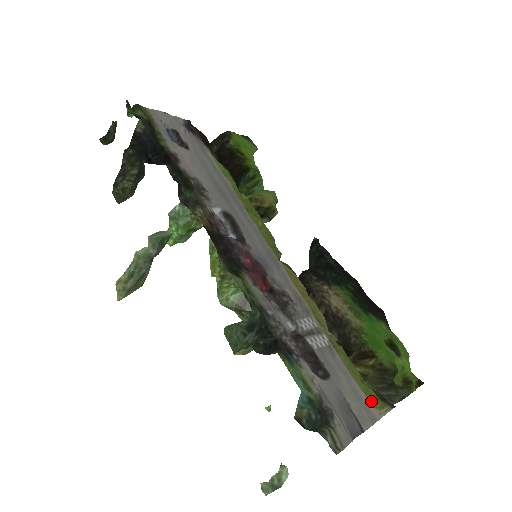
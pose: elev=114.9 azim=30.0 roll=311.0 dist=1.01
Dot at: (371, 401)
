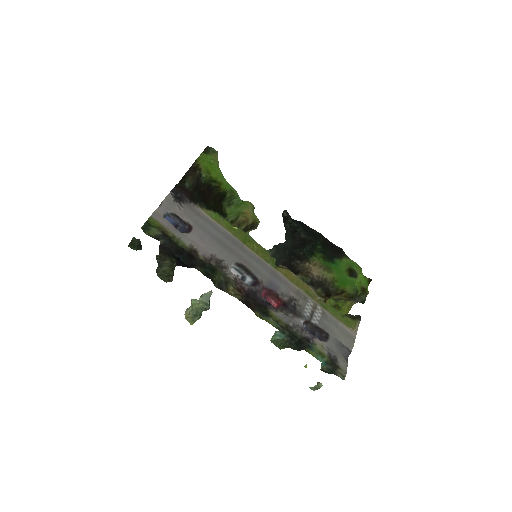
Dot at: (350, 327)
